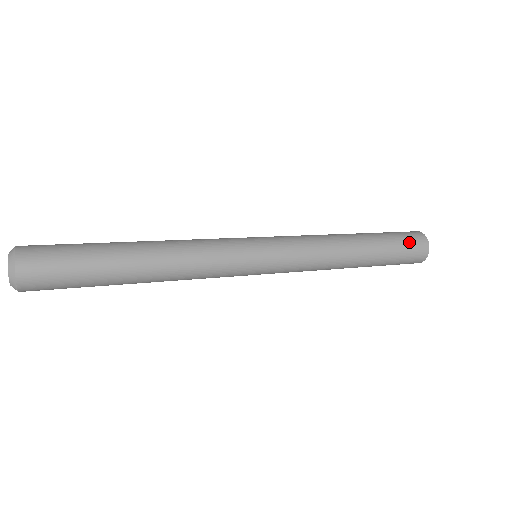
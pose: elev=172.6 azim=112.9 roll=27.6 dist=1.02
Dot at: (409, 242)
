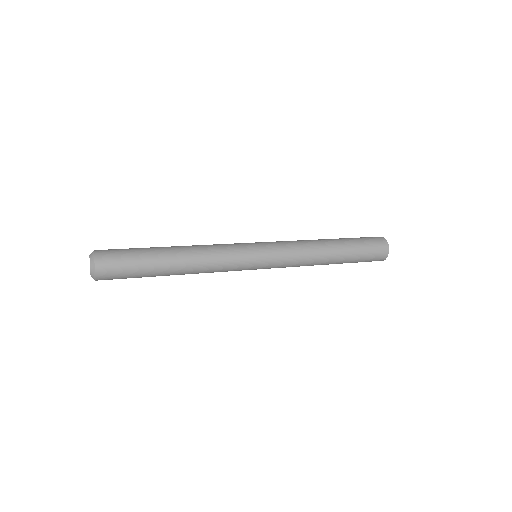
Dot at: (371, 241)
